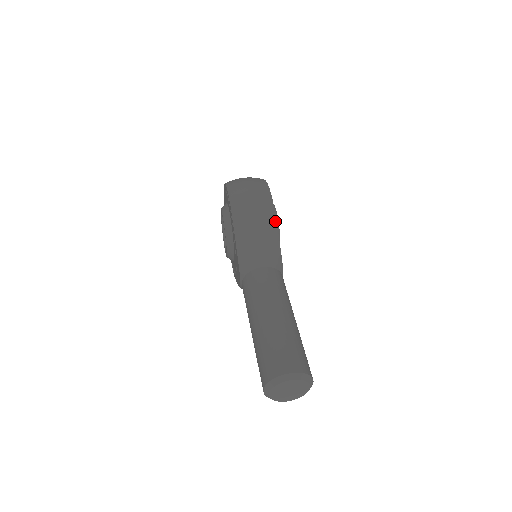
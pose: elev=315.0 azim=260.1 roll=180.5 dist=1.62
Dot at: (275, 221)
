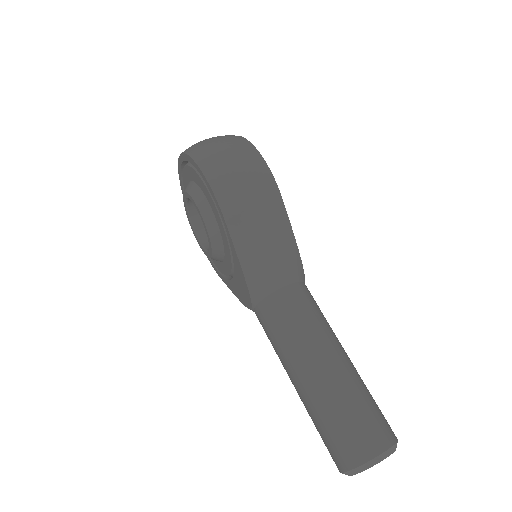
Dot at: (285, 212)
